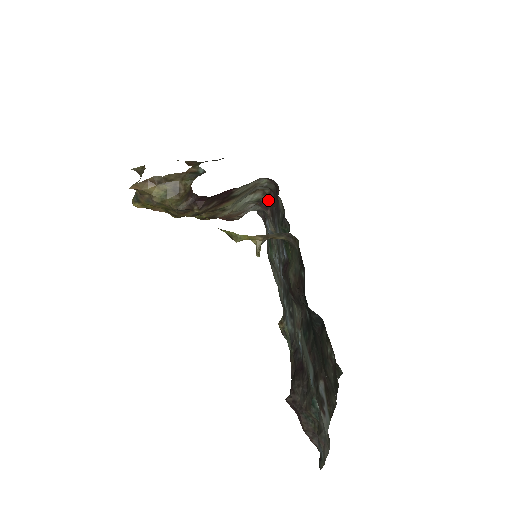
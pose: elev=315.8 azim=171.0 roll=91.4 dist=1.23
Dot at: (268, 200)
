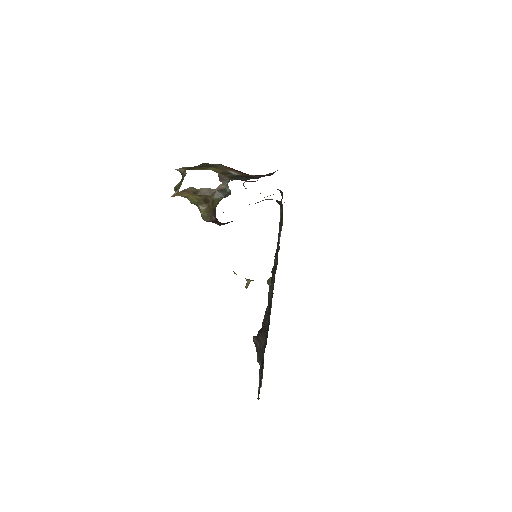
Dot at: occluded
